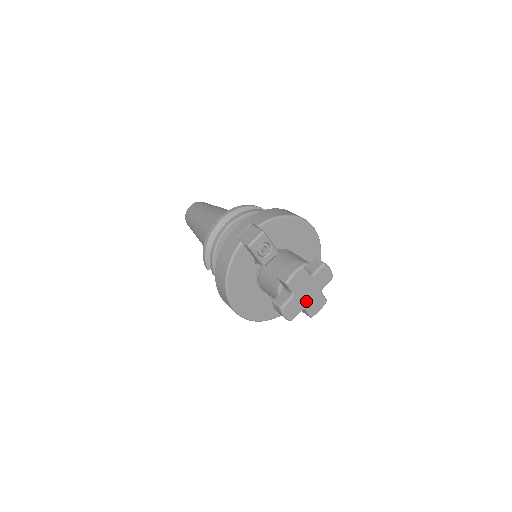
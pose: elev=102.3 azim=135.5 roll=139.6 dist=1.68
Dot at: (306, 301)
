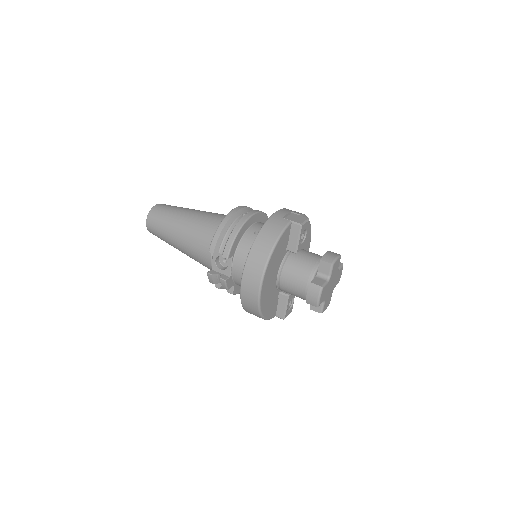
Dot at: (328, 292)
